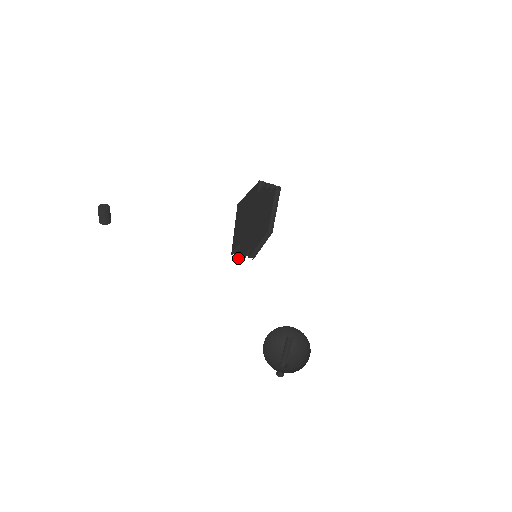
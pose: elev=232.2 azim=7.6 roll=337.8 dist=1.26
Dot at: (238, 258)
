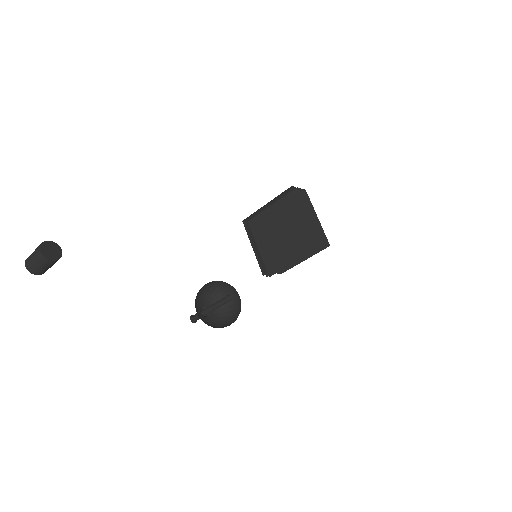
Dot at: (267, 276)
